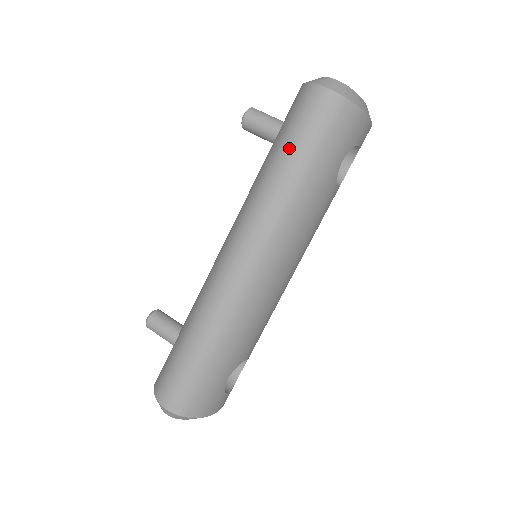
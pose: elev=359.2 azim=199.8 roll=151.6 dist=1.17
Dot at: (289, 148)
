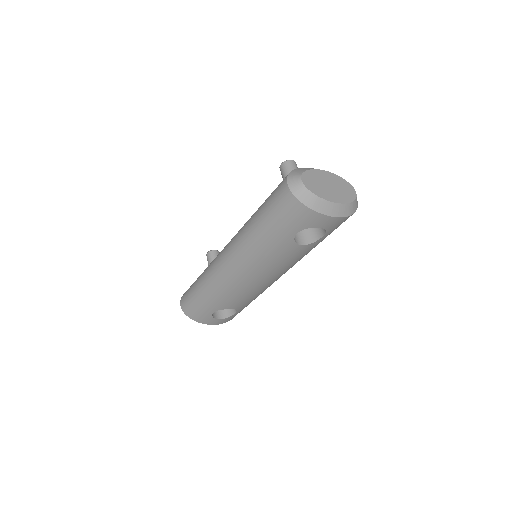
Dot at: (262, 210)
